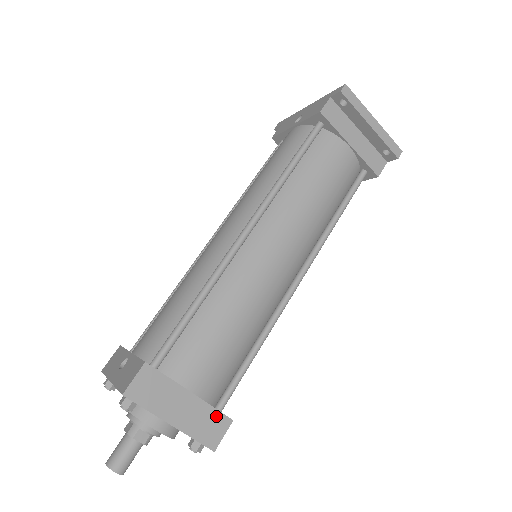
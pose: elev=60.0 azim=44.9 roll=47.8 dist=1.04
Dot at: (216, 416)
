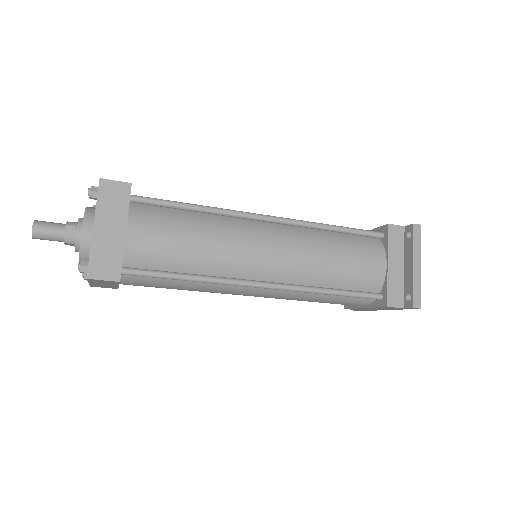
Dot at: (117, 264)
